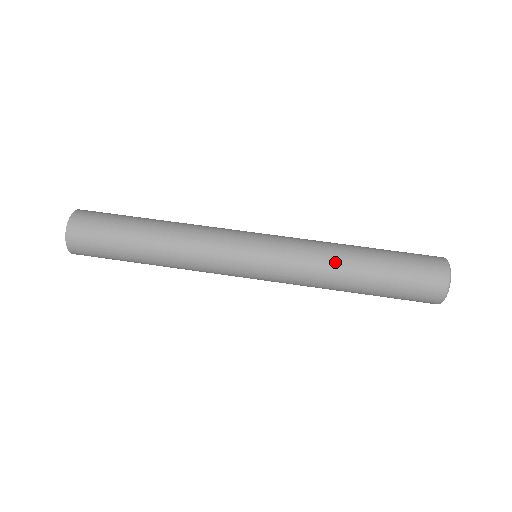
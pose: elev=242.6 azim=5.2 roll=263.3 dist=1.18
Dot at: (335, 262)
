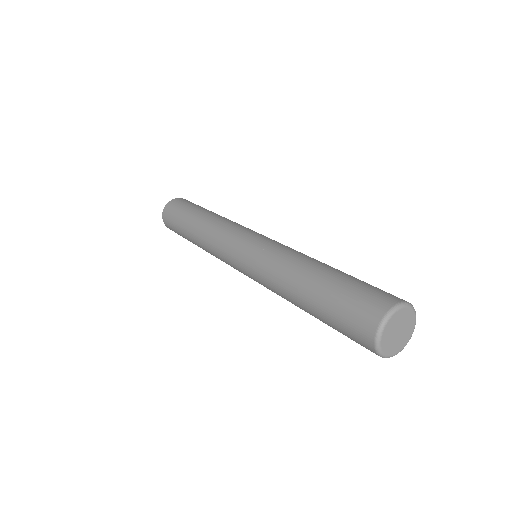
Dot at: (284, 290)
